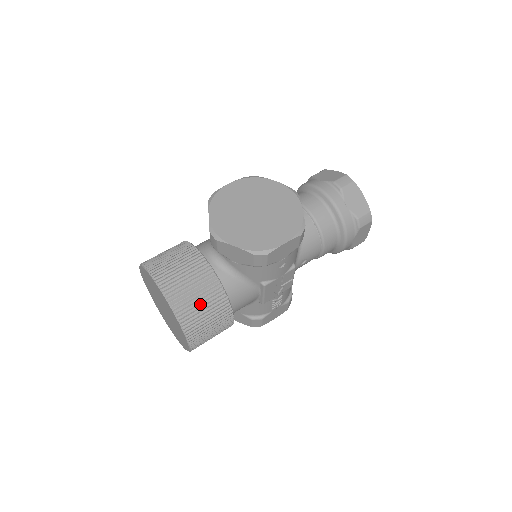
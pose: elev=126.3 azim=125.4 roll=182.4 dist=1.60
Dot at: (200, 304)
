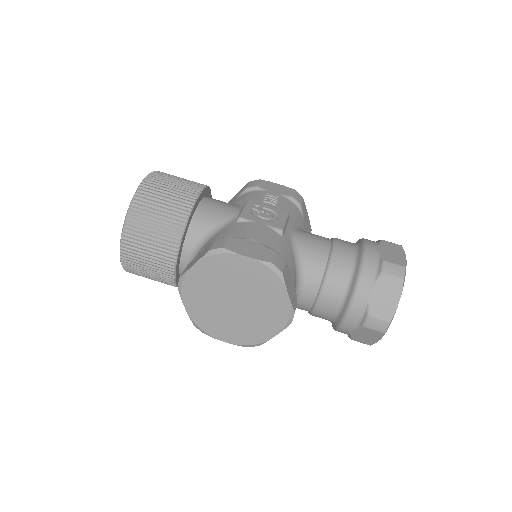
Dot at: (149, 277)
